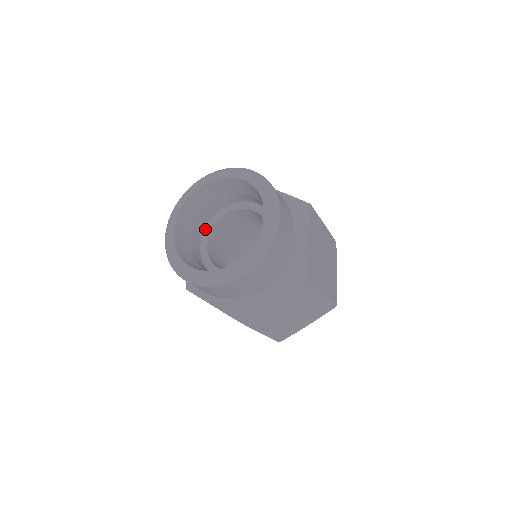
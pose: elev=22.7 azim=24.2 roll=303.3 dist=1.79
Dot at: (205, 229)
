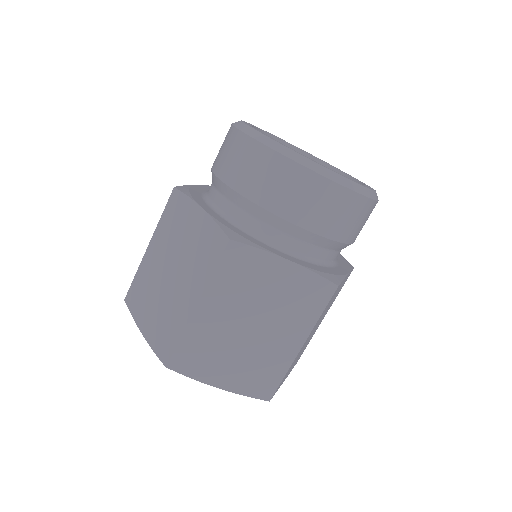
Dot at: occluded
